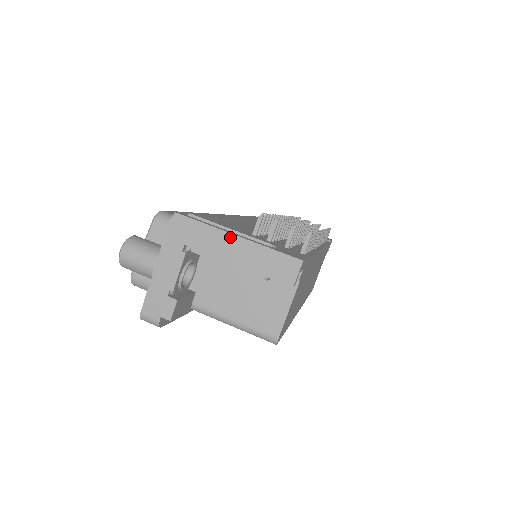
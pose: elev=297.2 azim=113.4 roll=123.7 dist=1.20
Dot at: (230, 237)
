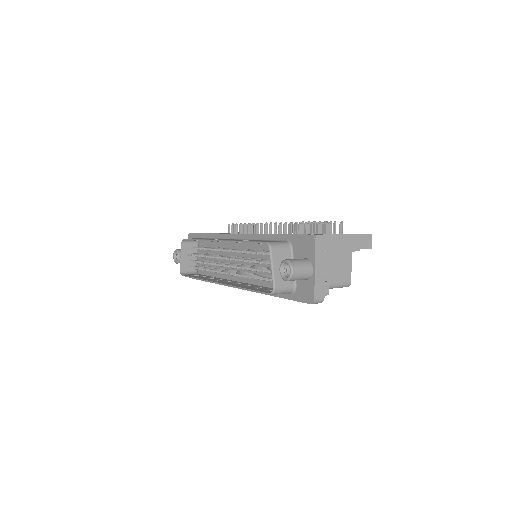
Dot at: (343, 236)
